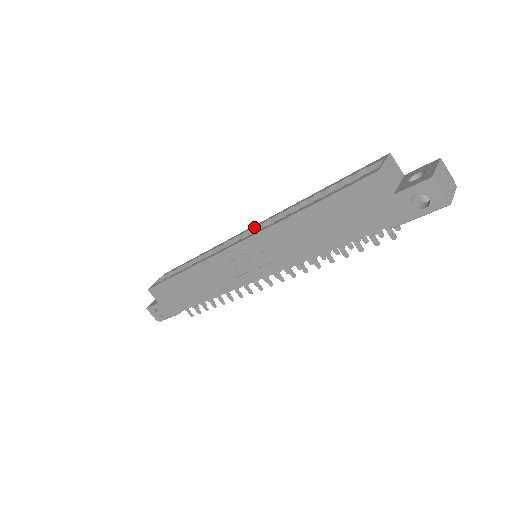
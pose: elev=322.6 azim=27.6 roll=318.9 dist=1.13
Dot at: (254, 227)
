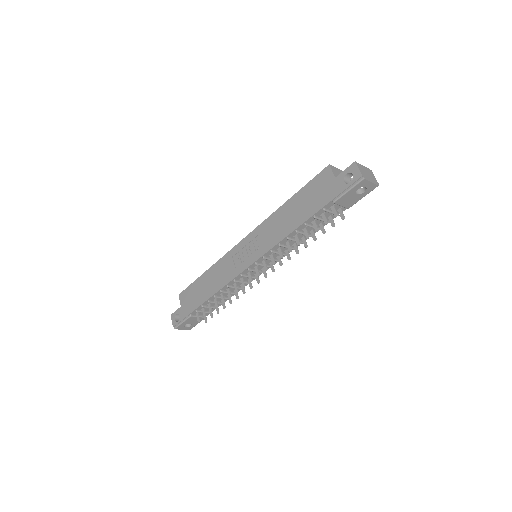
Dot at: occluded
